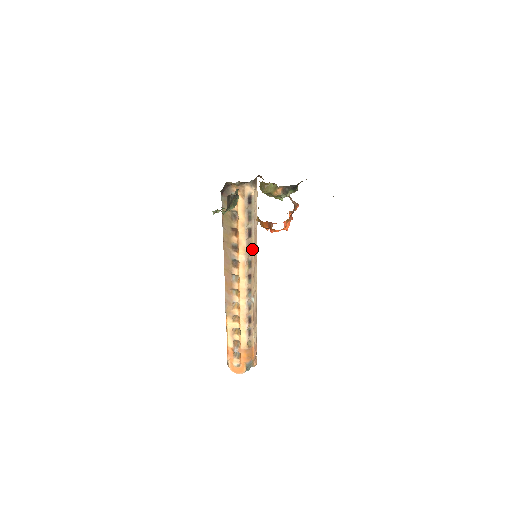
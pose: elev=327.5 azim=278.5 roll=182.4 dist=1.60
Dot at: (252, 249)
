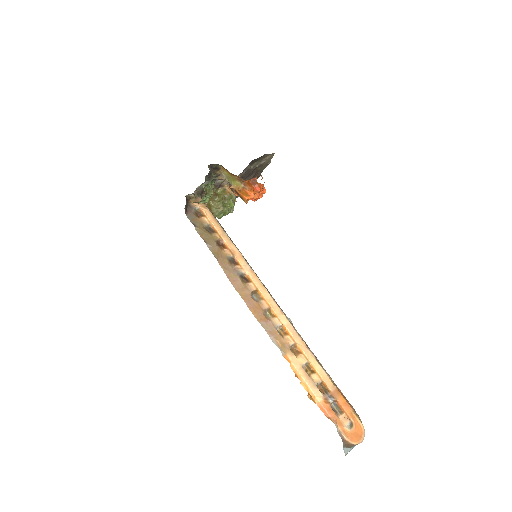
Dot at: (246, 260)
